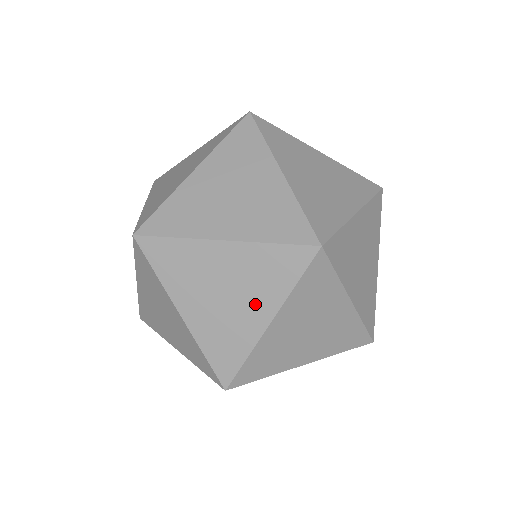
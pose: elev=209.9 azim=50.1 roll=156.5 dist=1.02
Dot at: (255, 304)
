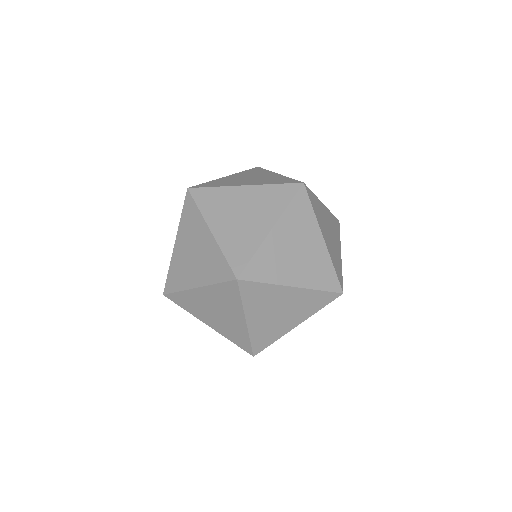
Dot at: (294, 317)
